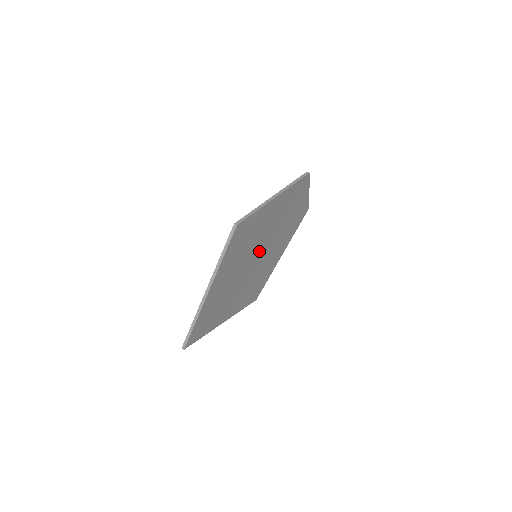
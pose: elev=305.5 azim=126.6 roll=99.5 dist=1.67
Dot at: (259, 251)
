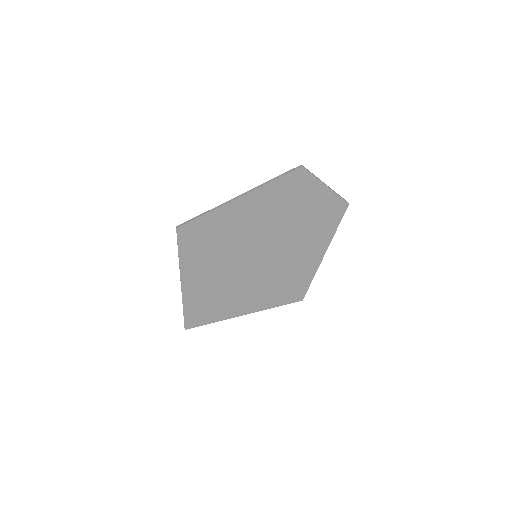
Dot at: (255, 251)
